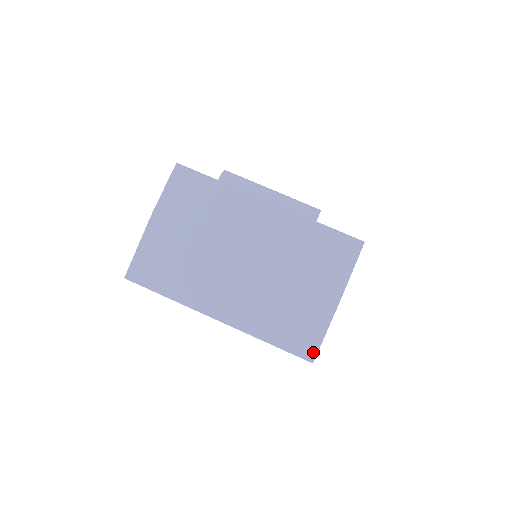
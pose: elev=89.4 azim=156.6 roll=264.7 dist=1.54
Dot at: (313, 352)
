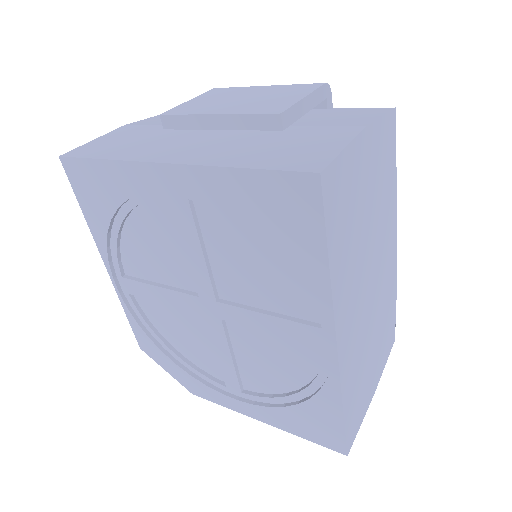
Dot at: (320, 164)
